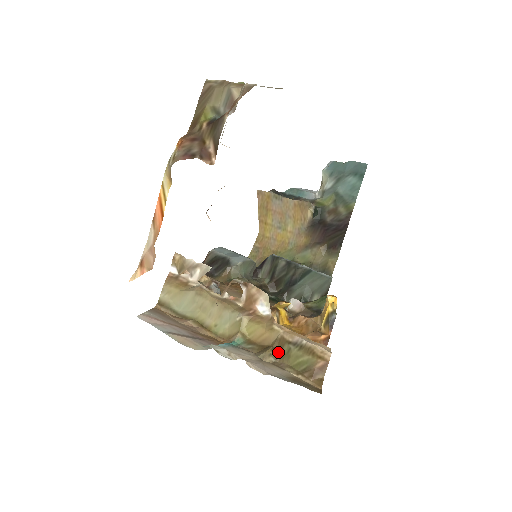
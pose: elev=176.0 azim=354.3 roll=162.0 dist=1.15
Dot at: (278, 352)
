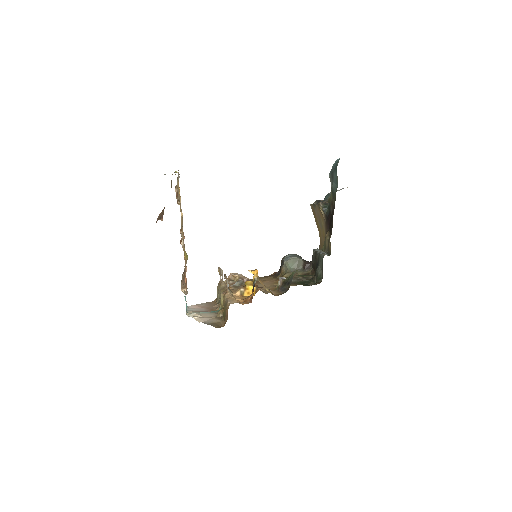
Dot at: occluded
